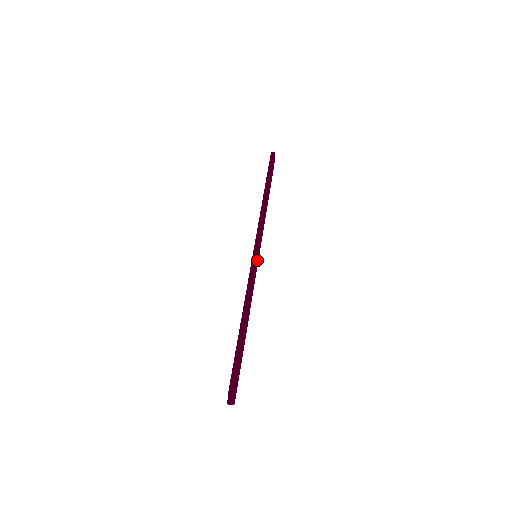
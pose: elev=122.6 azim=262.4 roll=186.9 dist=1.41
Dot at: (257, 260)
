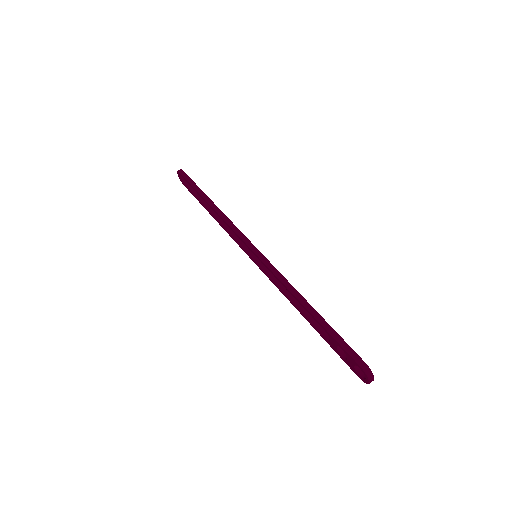
Dot at: (258, 260)
